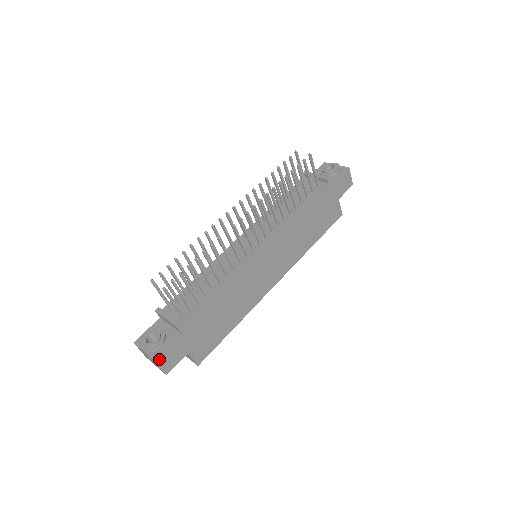
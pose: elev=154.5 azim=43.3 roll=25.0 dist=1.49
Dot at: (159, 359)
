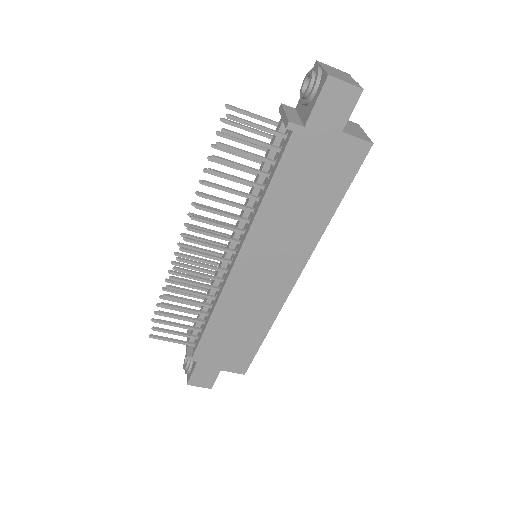
Dot at: (191, 382)
